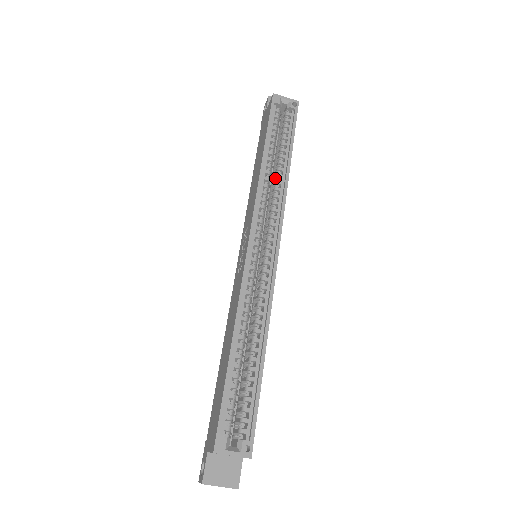
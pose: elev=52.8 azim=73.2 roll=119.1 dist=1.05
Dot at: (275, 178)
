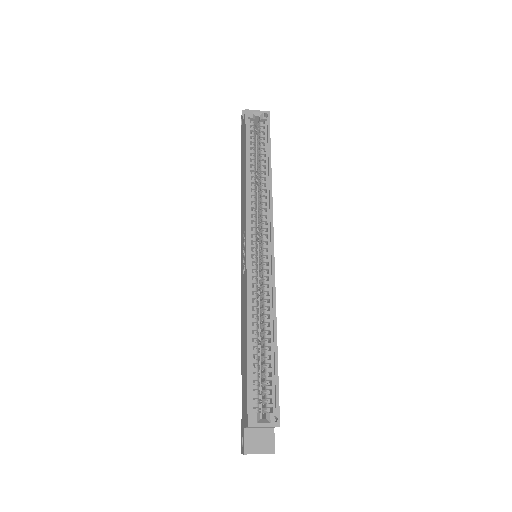
Dot at: (260, 185)
